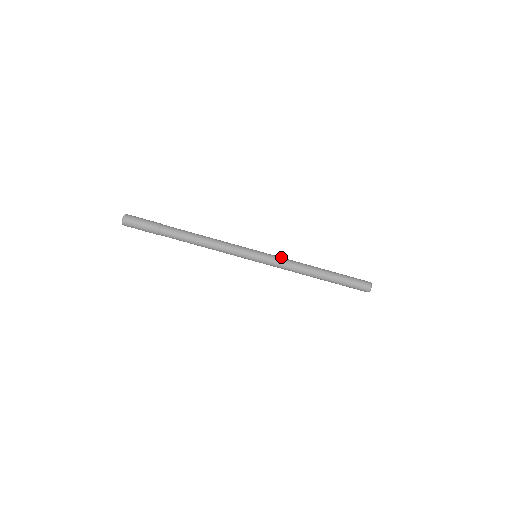
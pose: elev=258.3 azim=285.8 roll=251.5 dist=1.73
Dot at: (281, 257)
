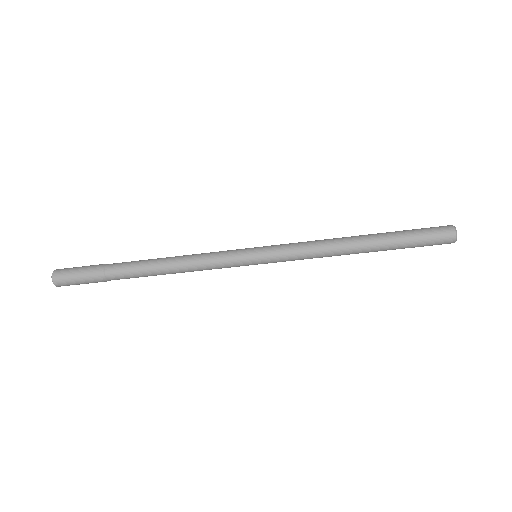
Dot at: (294, 244)
